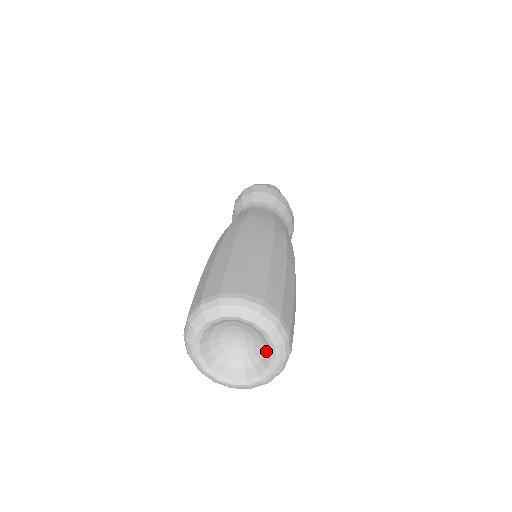
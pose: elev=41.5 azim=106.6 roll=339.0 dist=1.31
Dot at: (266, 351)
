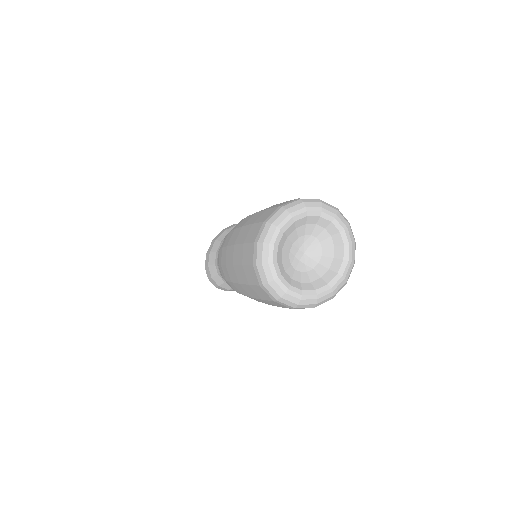
Dot at: (326, 277)
